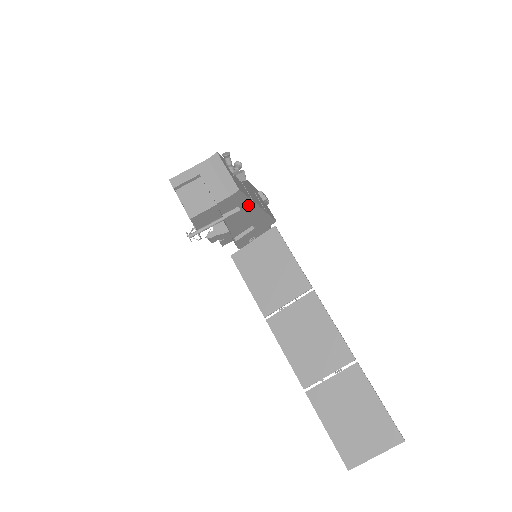
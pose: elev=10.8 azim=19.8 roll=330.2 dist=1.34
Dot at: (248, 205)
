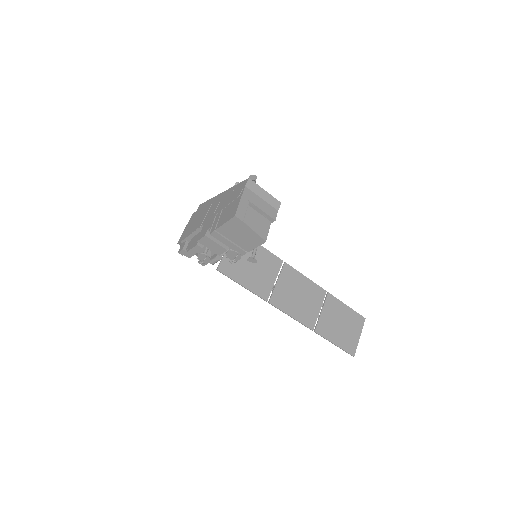
Dot at: occluded
